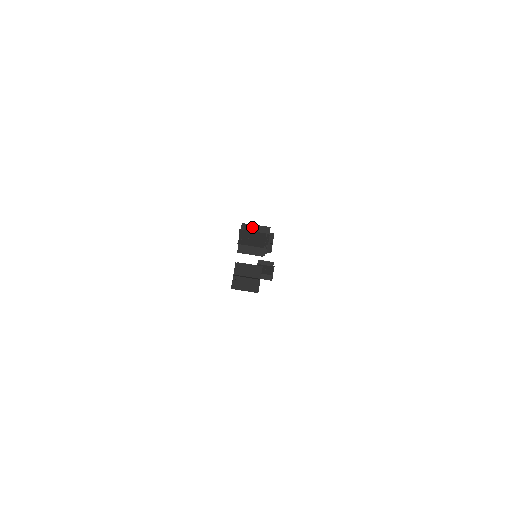
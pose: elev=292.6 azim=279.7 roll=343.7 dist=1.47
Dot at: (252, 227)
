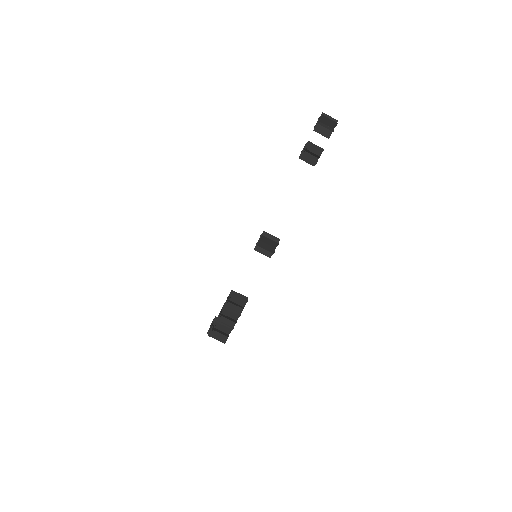
Dot at: (219, 332)
